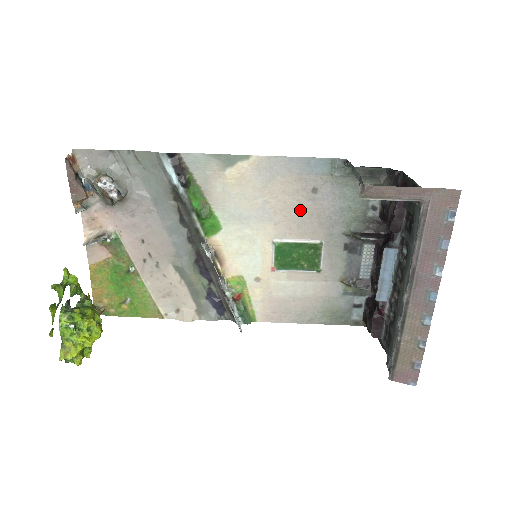
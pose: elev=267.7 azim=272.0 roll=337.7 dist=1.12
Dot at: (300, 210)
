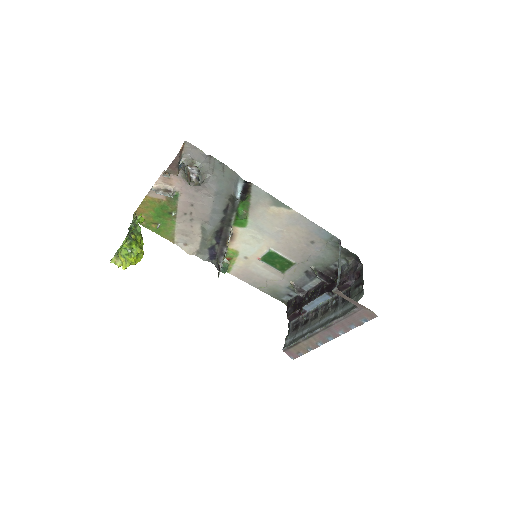
Dot at: (297, 245)
